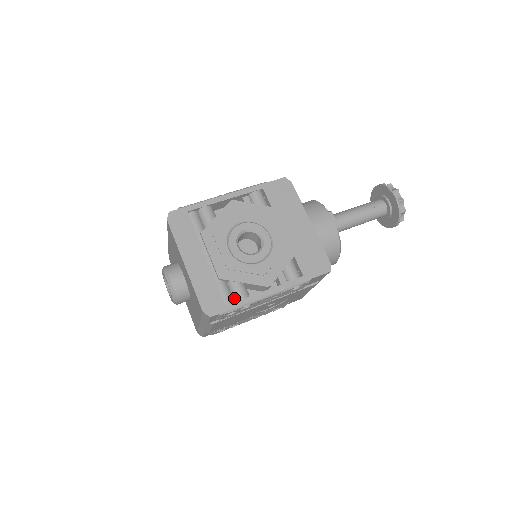
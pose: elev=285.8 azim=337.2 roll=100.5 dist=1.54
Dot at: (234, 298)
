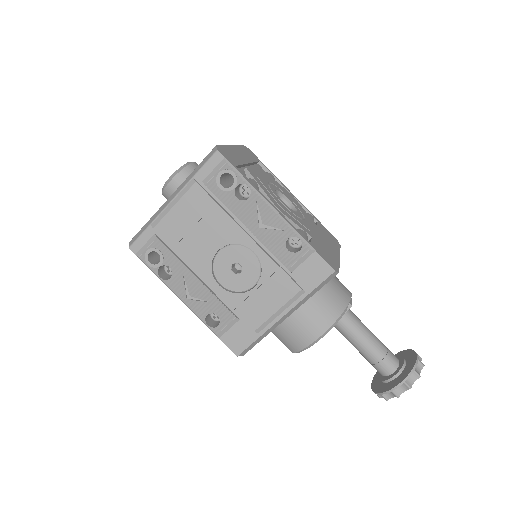
Dot at: occluded
